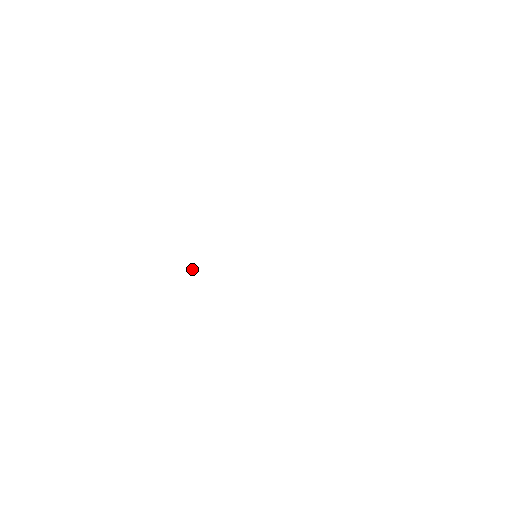
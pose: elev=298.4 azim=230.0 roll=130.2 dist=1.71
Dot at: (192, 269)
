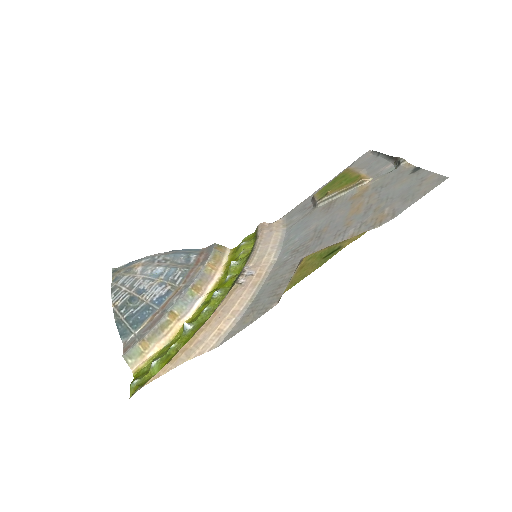
Dot at: (184, 328)
